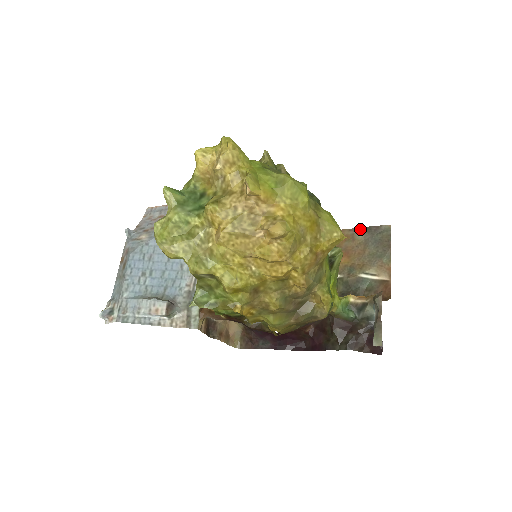
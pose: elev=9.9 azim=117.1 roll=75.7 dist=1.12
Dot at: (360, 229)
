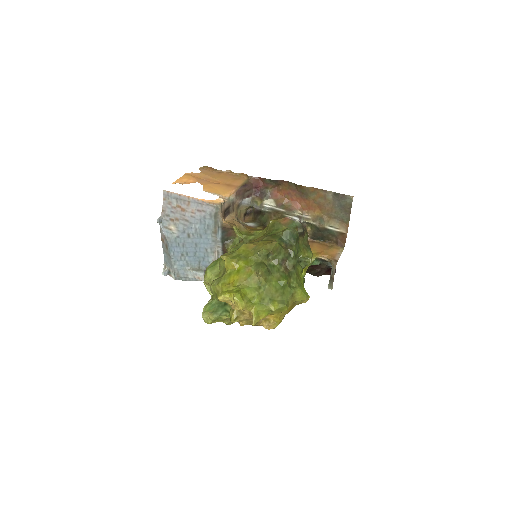
Dot at: (331, 193)
